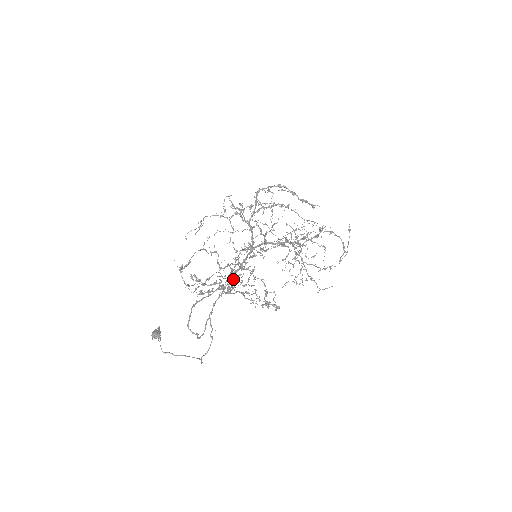
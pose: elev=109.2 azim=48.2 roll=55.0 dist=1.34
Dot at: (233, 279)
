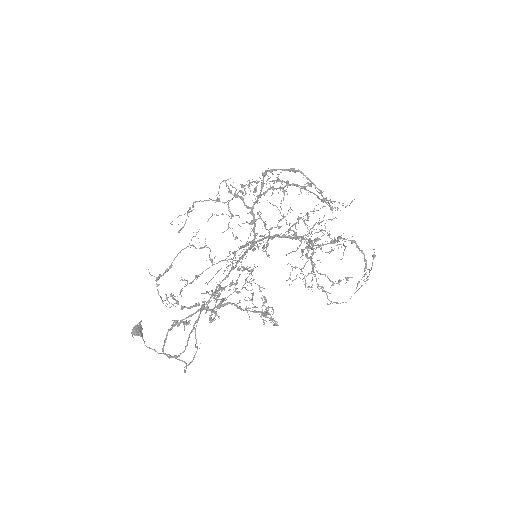
Dot at: (217, 308)
